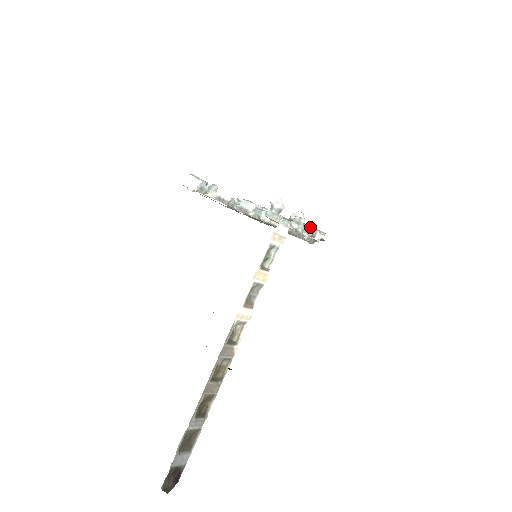
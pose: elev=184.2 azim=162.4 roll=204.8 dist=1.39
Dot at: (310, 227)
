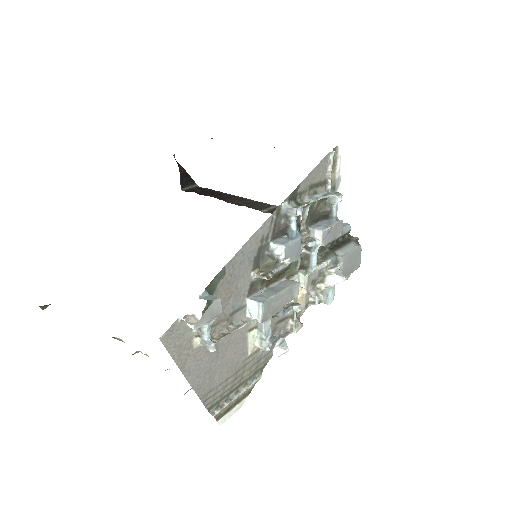
Dot at: occluded
